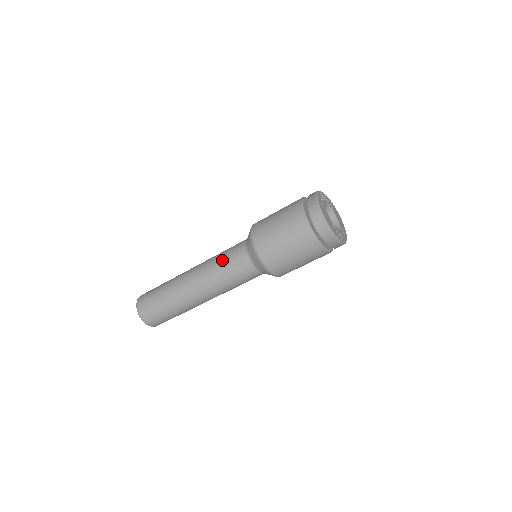
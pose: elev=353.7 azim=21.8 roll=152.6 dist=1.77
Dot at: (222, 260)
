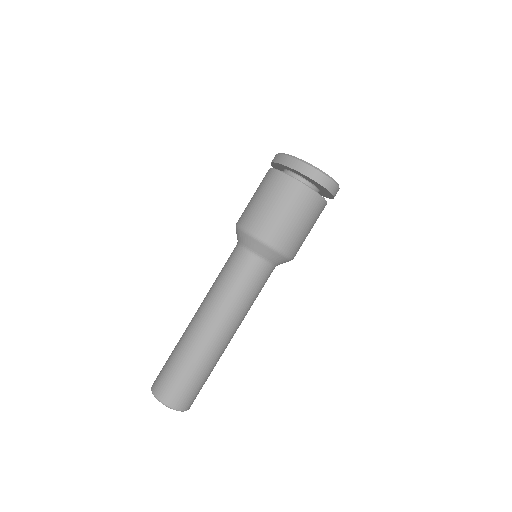
Dot at: (241, 287)
